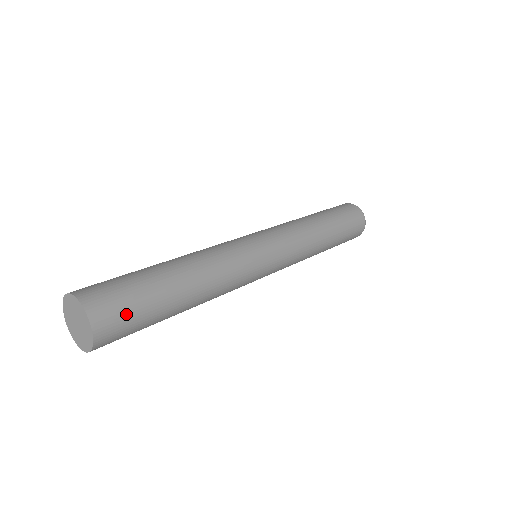
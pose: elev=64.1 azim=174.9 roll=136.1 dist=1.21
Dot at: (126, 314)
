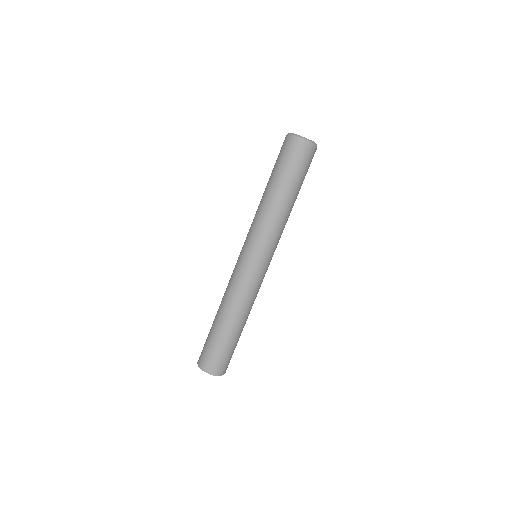
Dot at: (222, 360)
